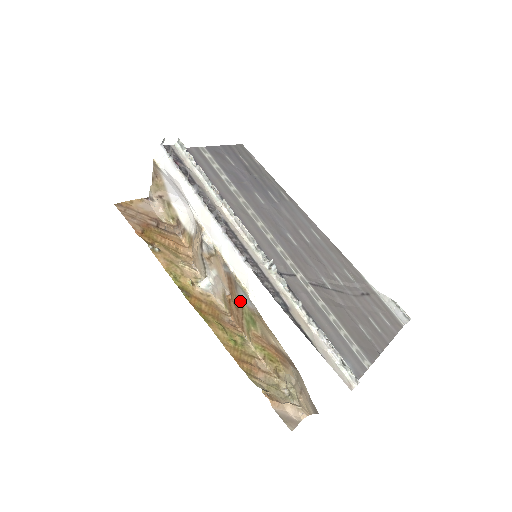
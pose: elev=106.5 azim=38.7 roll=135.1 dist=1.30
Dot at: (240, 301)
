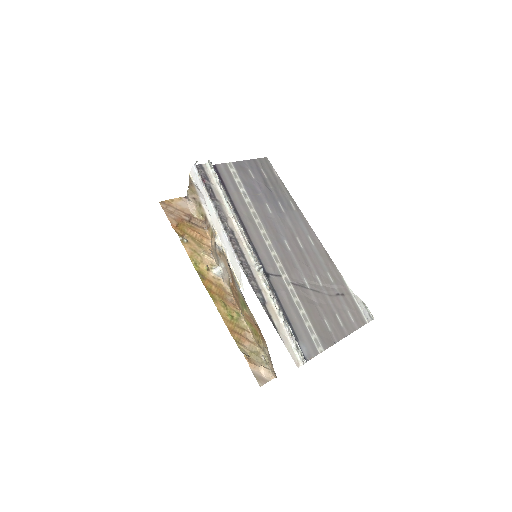
Dot at: (237, 289)
